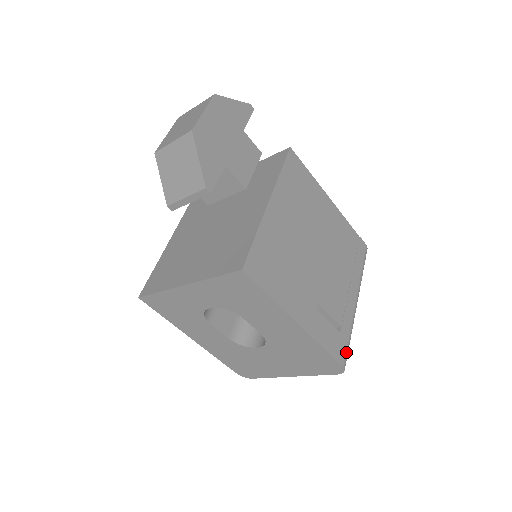
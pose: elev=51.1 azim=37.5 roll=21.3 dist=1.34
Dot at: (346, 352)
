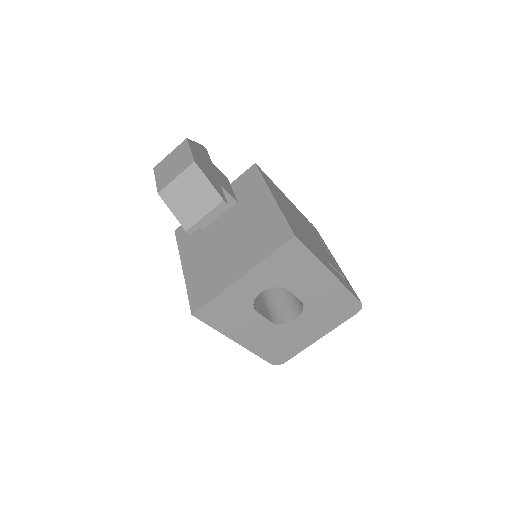
Dot at: (356, 294)
